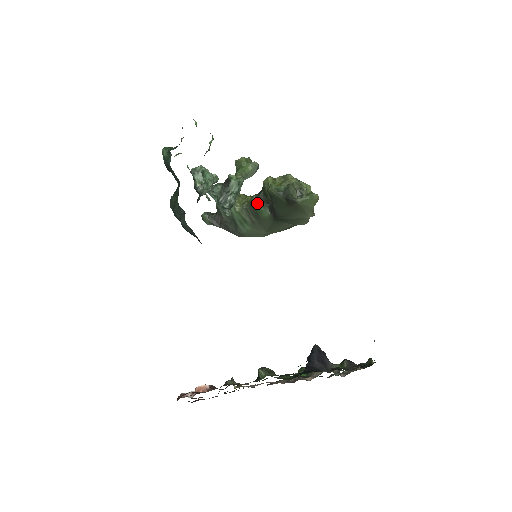
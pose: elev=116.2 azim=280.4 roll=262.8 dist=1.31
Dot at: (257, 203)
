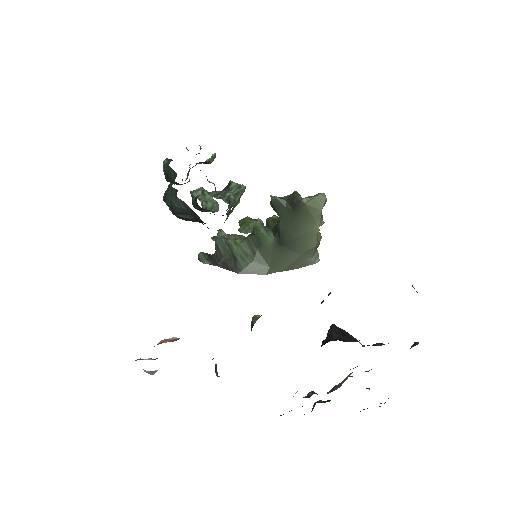
Dot at: (260, 228)
